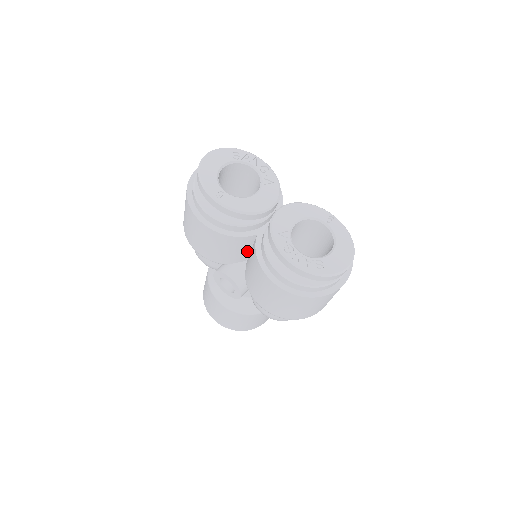
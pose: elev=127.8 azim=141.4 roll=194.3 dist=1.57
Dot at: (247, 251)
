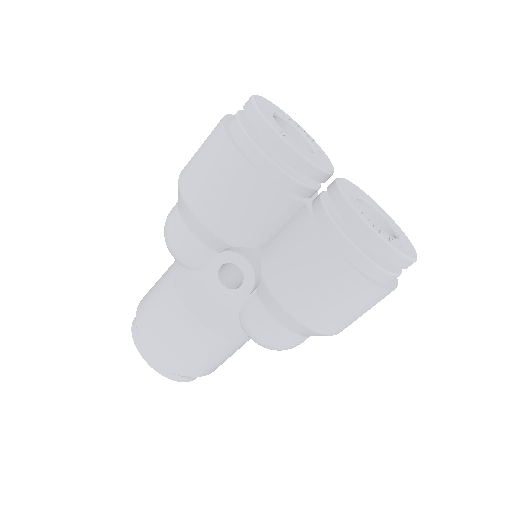
Dot at: (274, 230)
